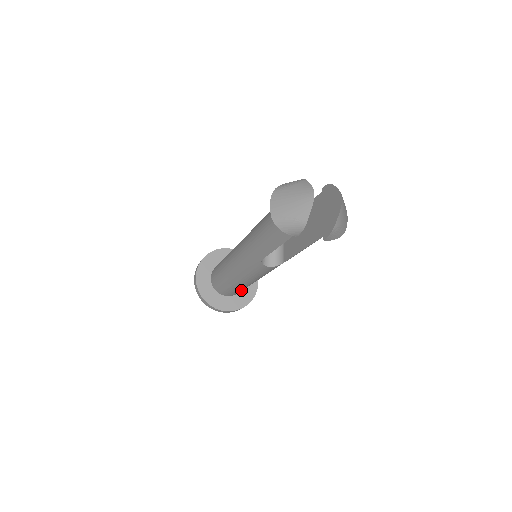
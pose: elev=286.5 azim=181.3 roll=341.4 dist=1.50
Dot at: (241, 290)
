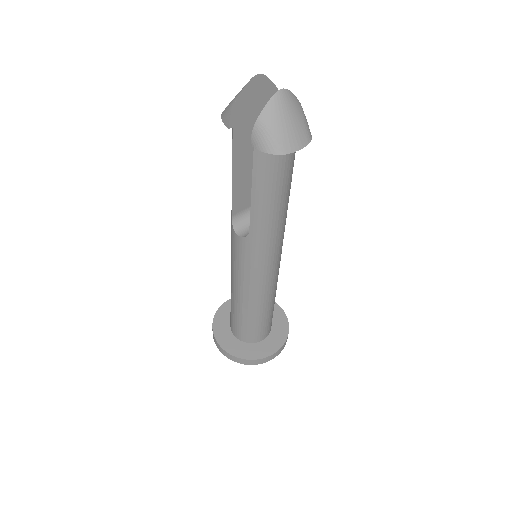
Dot at: (243, 326)
